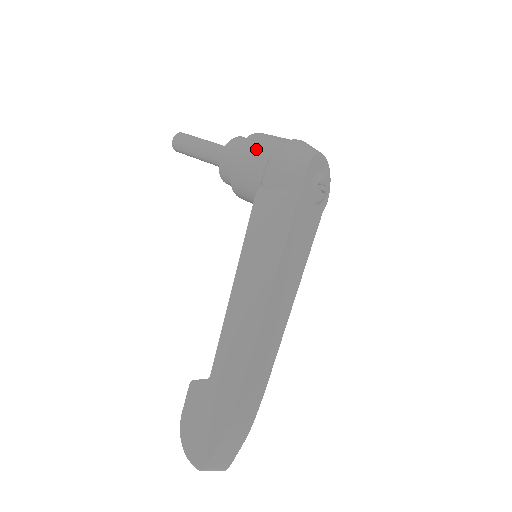
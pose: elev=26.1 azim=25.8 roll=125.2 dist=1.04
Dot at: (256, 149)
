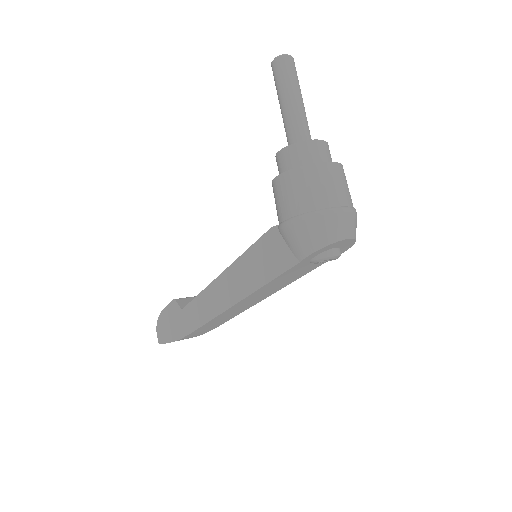
Dot at: (293, 193)
